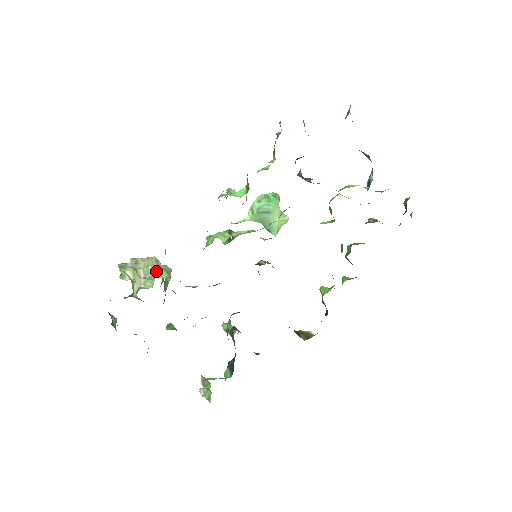
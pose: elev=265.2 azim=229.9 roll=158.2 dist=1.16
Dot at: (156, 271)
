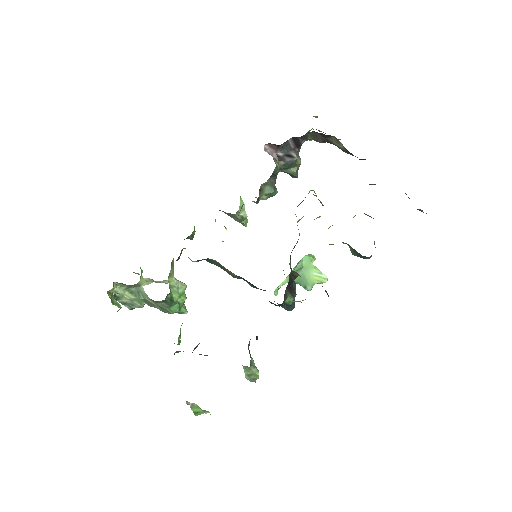
Dot at: occluded
